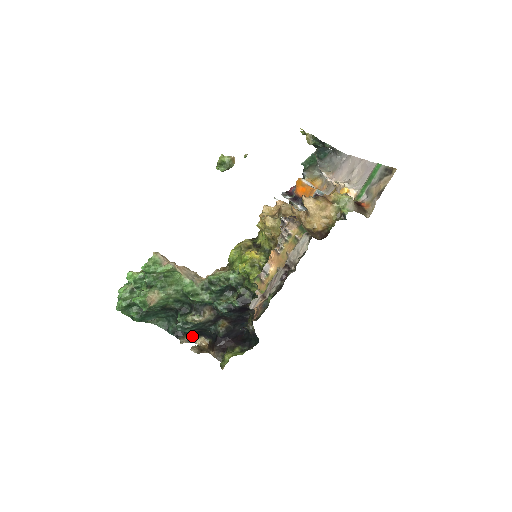
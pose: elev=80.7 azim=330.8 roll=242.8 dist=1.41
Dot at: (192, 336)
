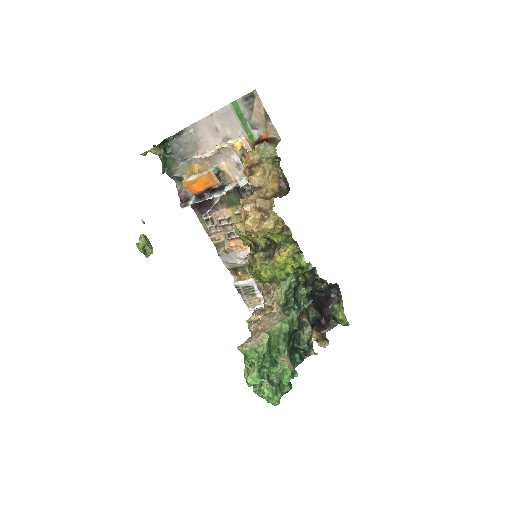
Dot at: occluded
